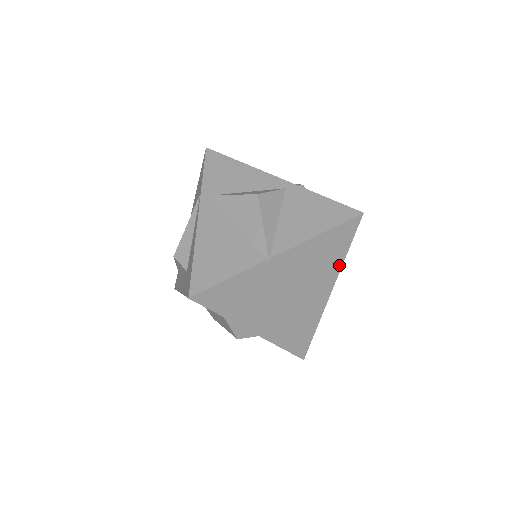
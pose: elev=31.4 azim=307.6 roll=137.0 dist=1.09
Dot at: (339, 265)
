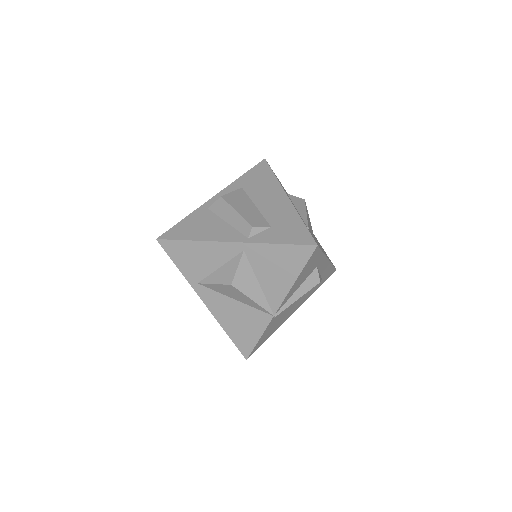
Dot at: (322, 258)
